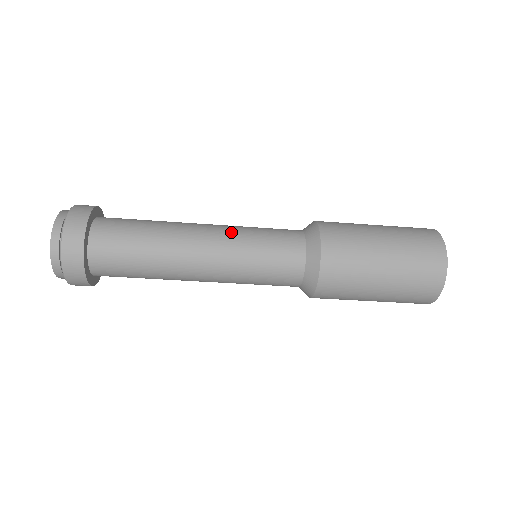
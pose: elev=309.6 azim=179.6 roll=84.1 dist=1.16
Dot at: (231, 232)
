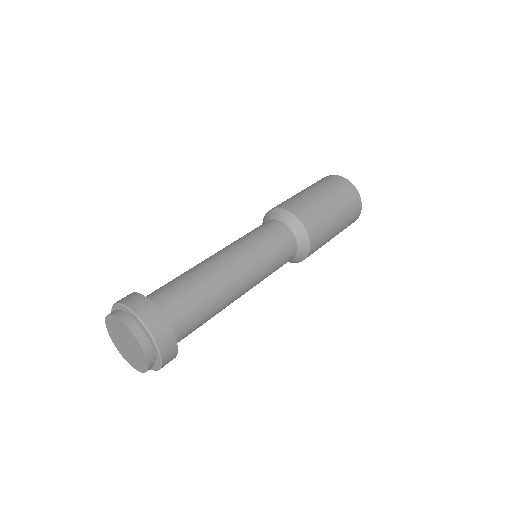
Dot at: (250, 254)
